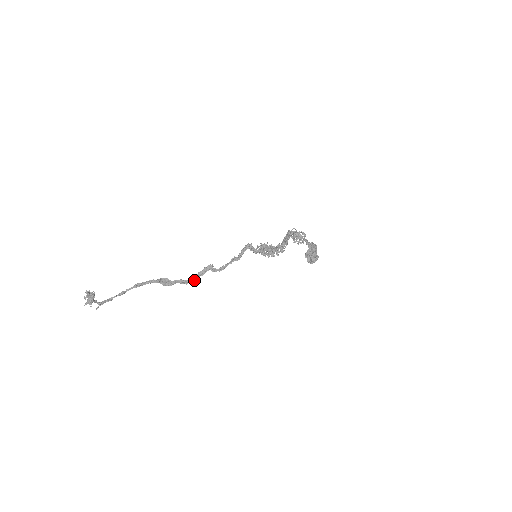
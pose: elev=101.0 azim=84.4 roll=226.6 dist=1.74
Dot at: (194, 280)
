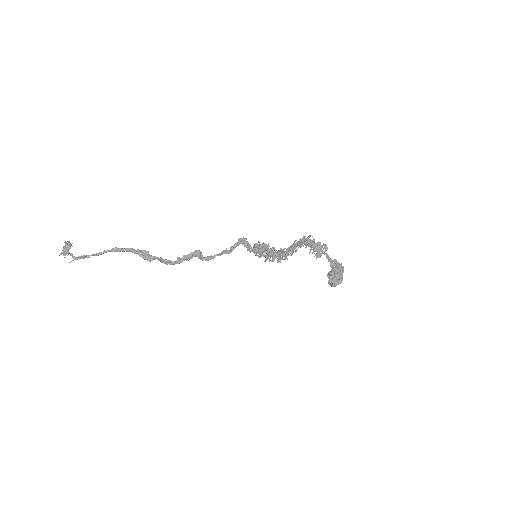
Dot at: (175, 262)
